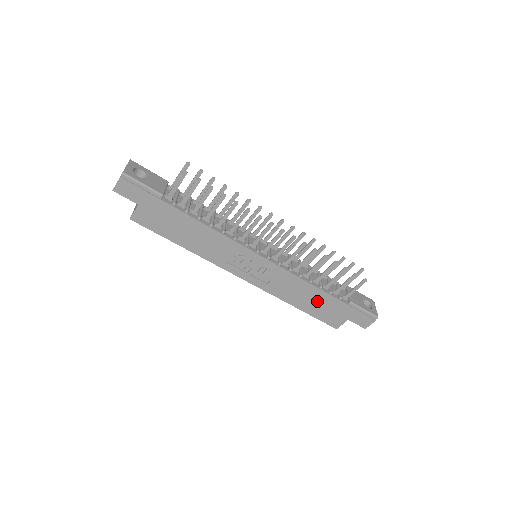
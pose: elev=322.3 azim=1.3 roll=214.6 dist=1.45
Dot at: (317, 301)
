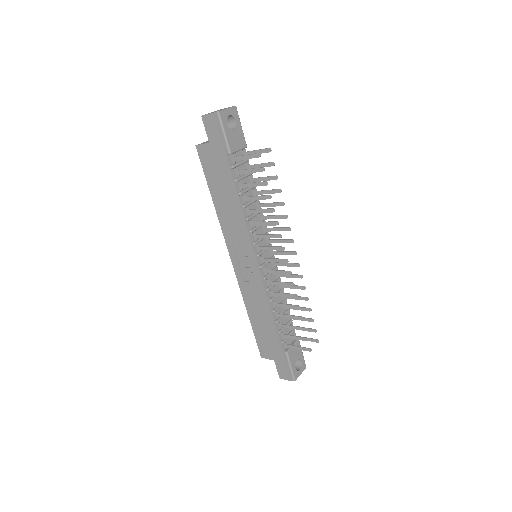
Dot at: (266, 327)
